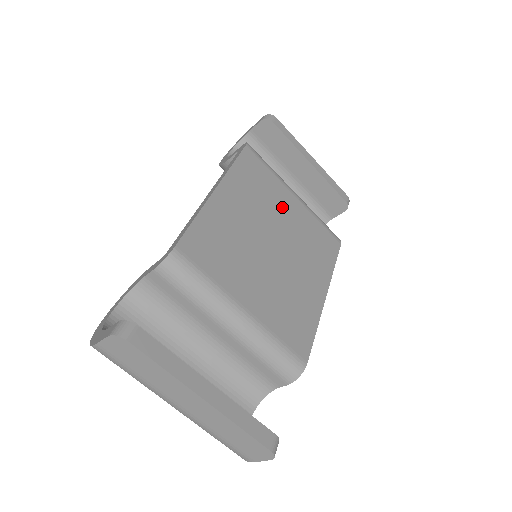
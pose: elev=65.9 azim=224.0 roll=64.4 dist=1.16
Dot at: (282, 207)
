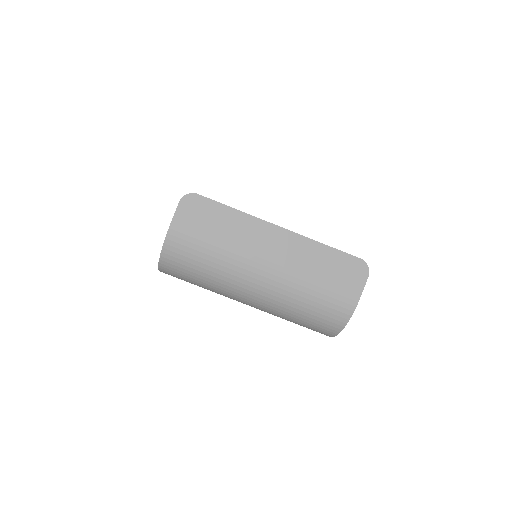
Dot at: occluded
